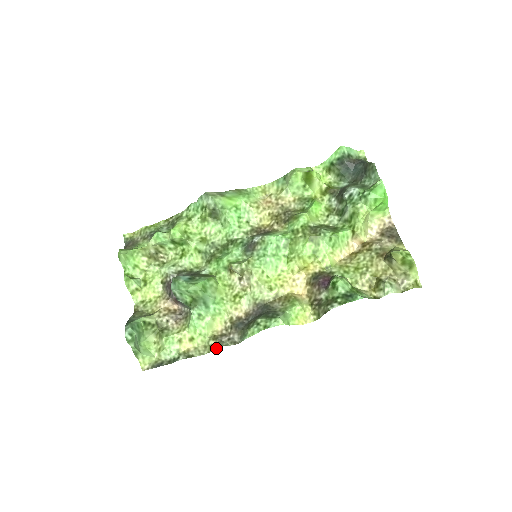
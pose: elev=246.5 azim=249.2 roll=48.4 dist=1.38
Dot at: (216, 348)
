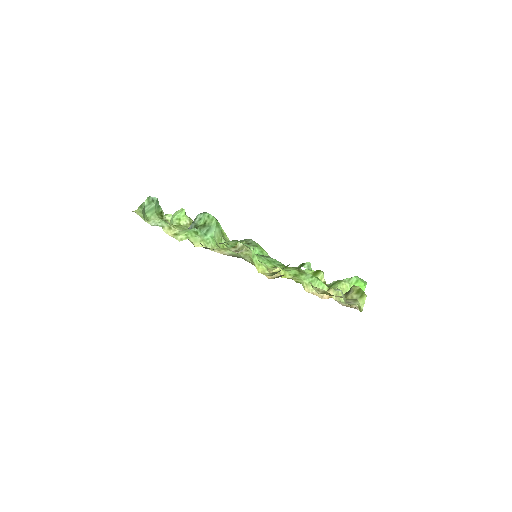
Dot at: occluded
